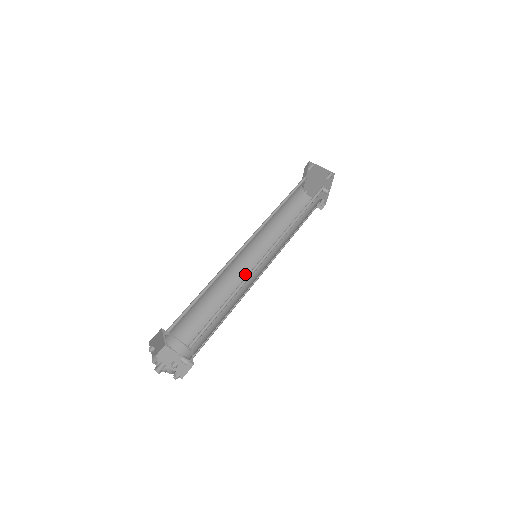
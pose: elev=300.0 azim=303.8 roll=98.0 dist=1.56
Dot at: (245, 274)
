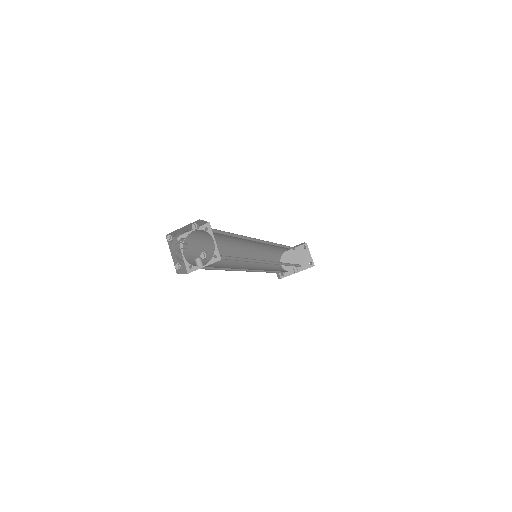
Dot at: occluded
